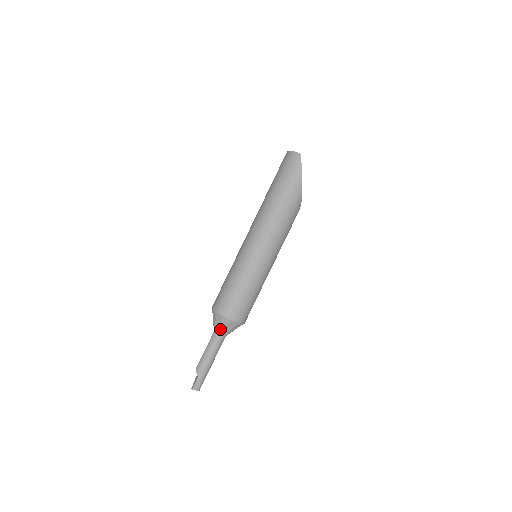
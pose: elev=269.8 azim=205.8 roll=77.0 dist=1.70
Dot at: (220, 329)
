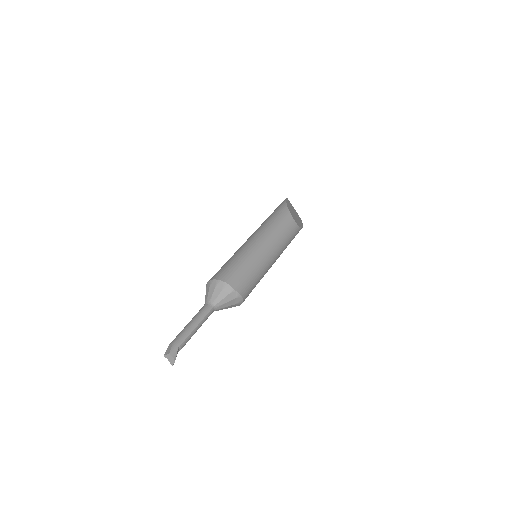
Dot at: (206, 298)
